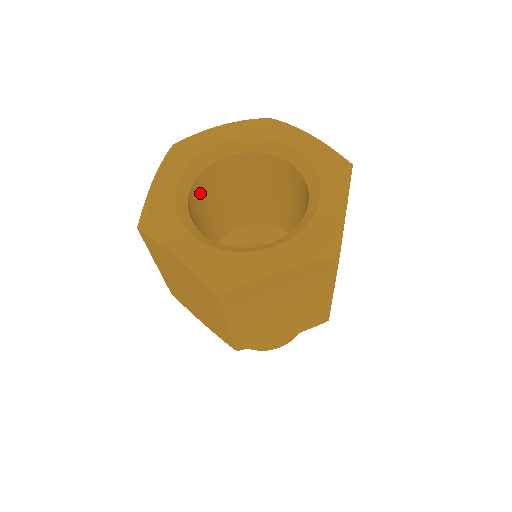
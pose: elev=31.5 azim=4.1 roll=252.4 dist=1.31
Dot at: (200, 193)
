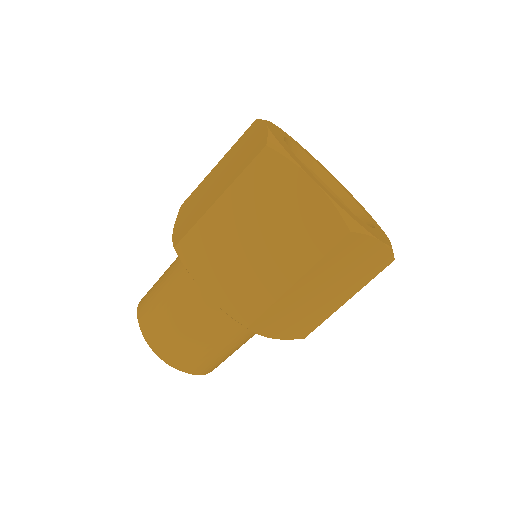
Dot at: occluded
